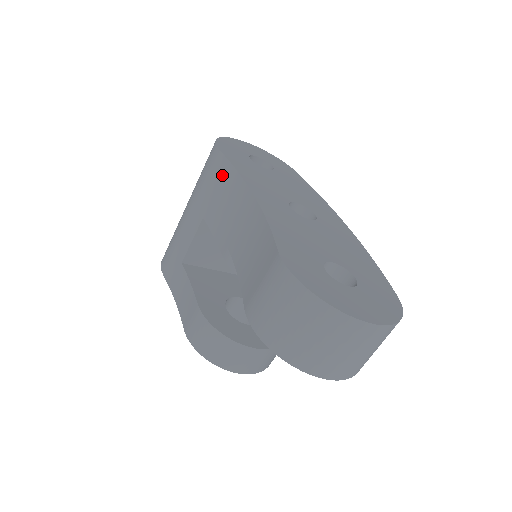
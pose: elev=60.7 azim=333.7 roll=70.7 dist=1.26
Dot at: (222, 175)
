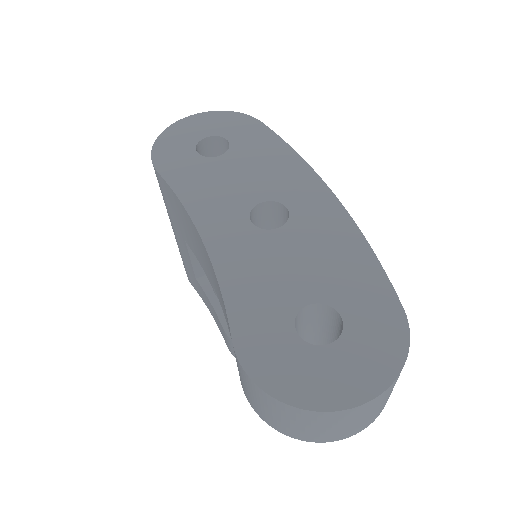
Dot at: (172, 200)
